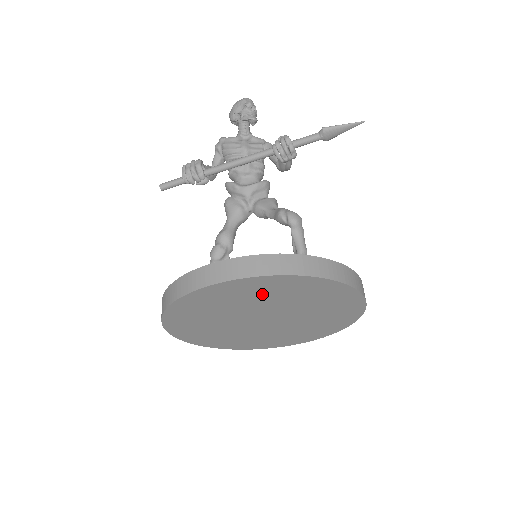
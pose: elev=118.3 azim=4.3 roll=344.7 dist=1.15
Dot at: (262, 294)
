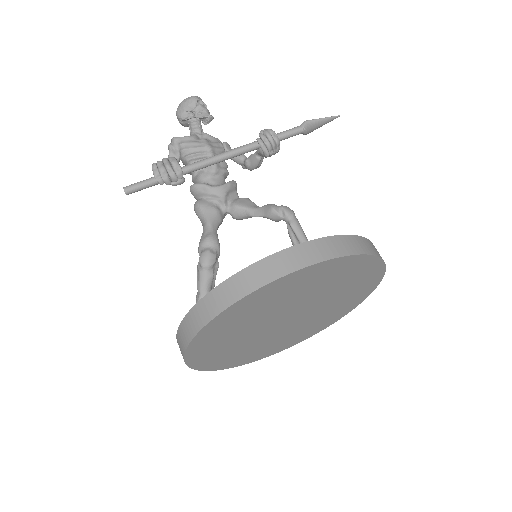
Dot at: (314, 283)
